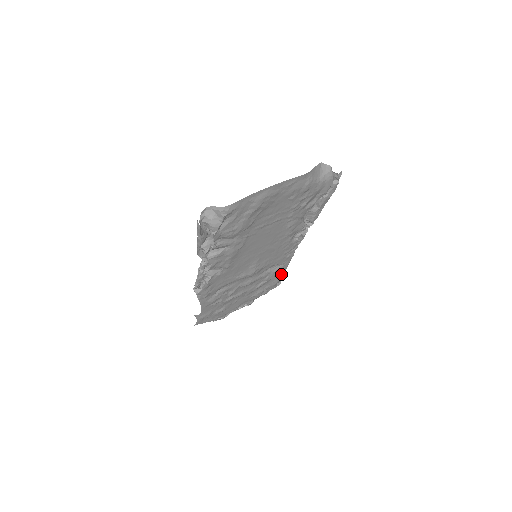
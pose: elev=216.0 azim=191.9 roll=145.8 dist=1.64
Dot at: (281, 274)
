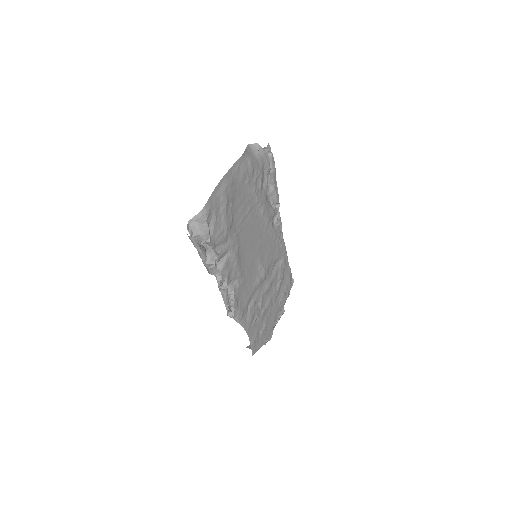
Dot at: (288, 268)
